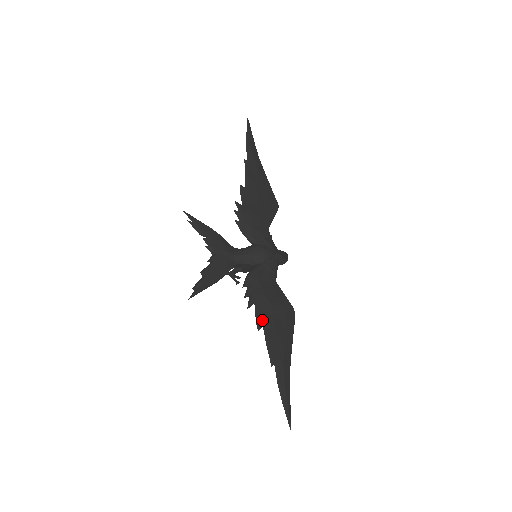
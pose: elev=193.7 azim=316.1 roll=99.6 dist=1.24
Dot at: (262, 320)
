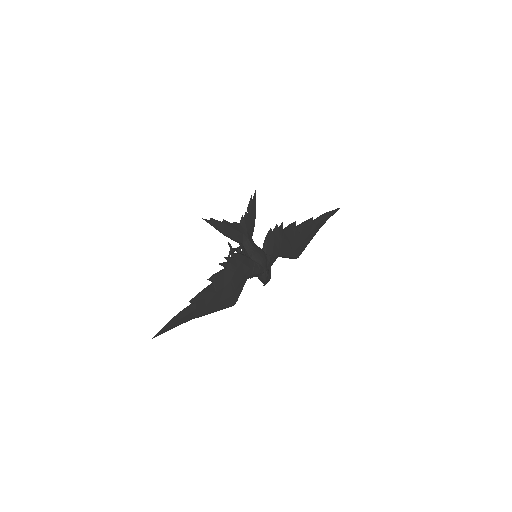
Dot at: (217, 279)
